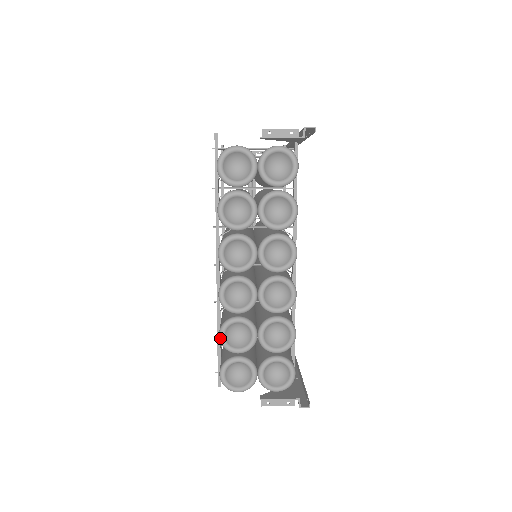
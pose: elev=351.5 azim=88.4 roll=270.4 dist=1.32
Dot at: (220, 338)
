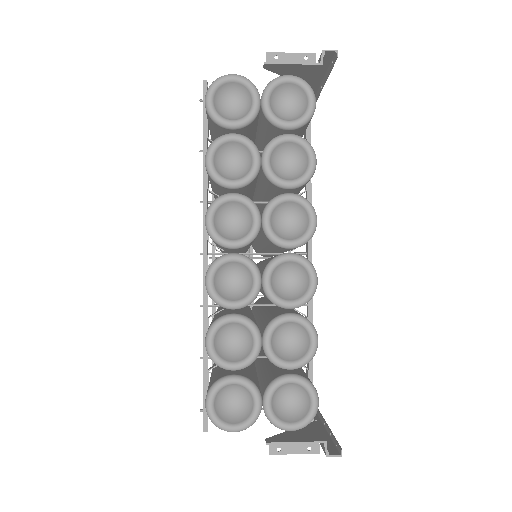
Dot at: (207, 346)
